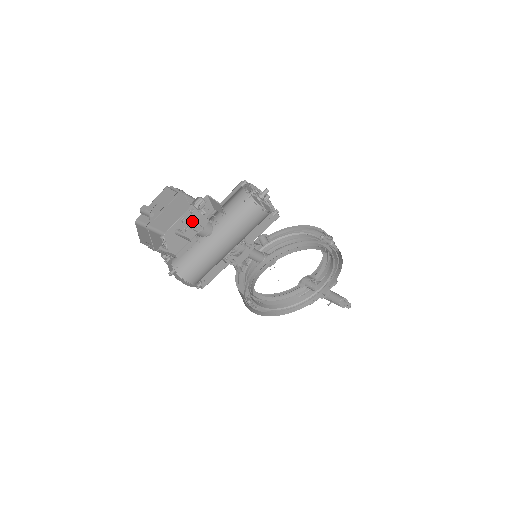
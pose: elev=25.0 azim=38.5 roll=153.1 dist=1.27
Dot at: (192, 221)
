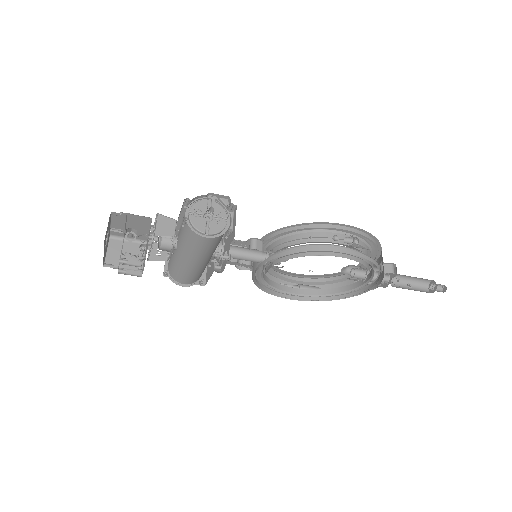
Dot at: (128, 252)
